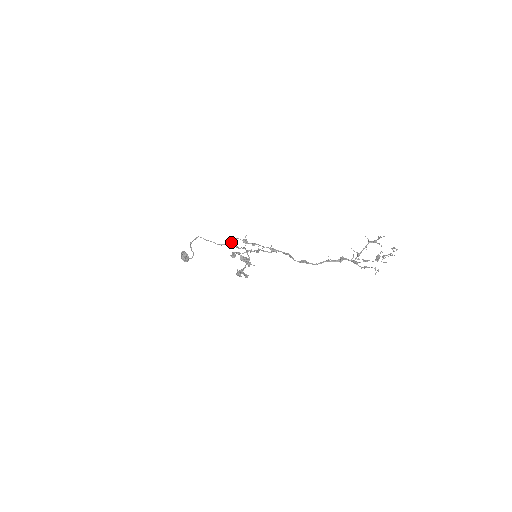
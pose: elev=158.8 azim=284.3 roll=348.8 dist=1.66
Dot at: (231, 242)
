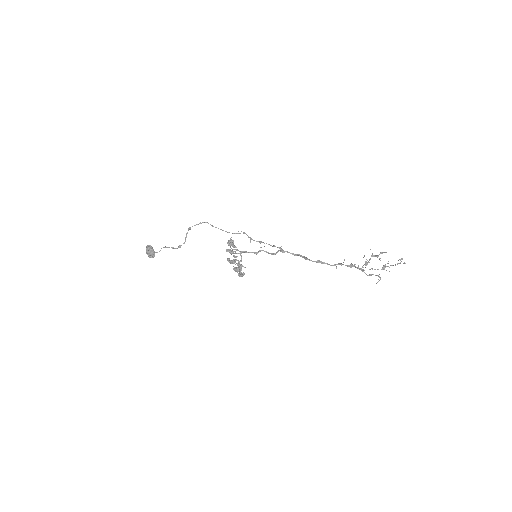
Dot at: (244, 233)
